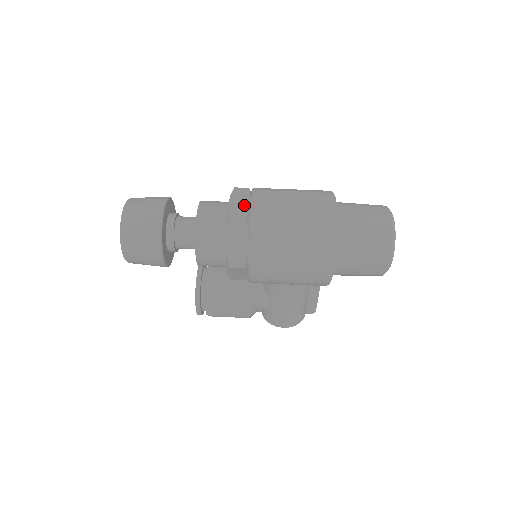
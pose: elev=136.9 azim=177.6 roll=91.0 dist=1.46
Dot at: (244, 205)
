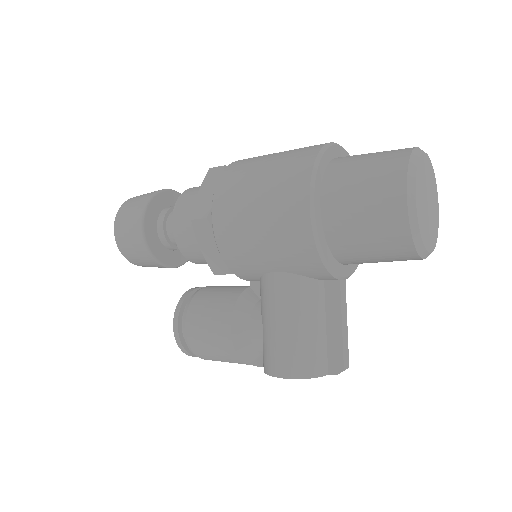
Dot at: occluded
